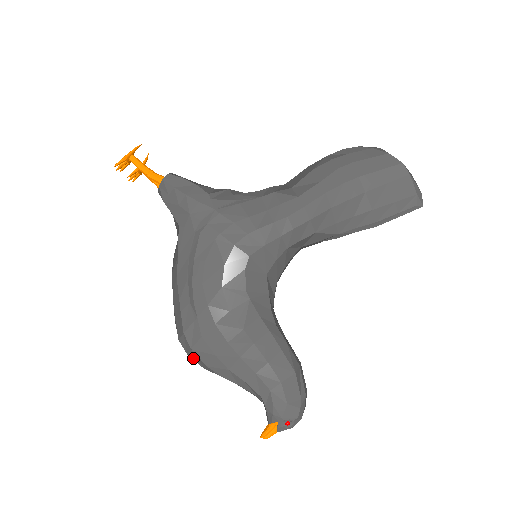
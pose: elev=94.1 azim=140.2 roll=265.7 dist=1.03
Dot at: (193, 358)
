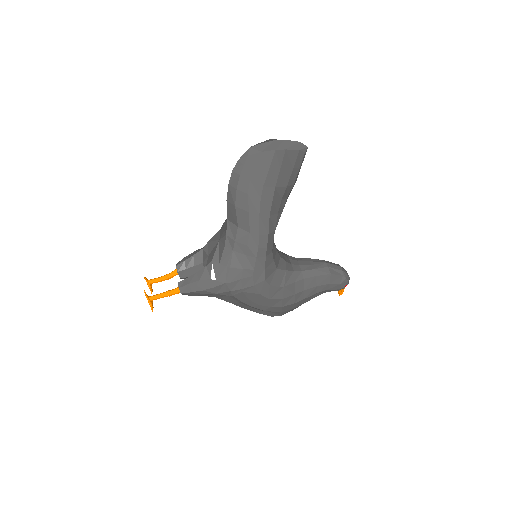
Dot at: occluded
